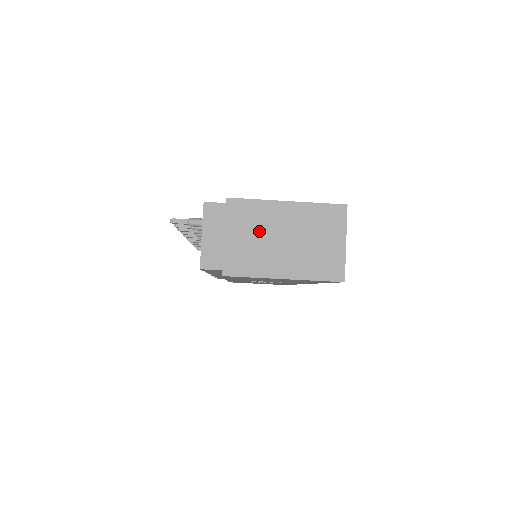
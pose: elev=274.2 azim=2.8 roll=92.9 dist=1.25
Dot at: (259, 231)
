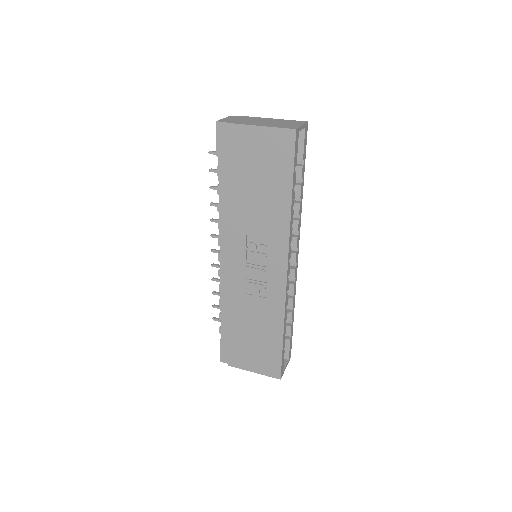
Dot at: (255, 120)
